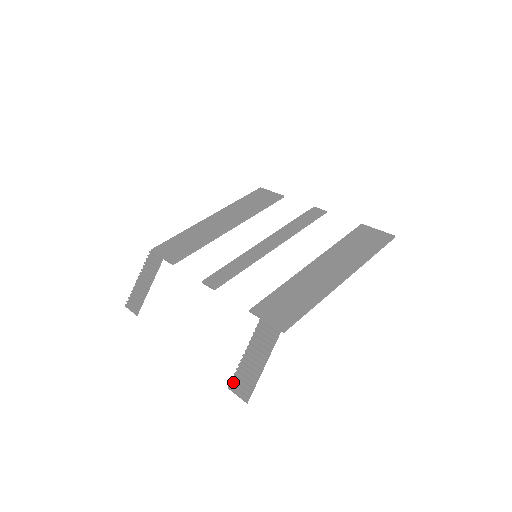
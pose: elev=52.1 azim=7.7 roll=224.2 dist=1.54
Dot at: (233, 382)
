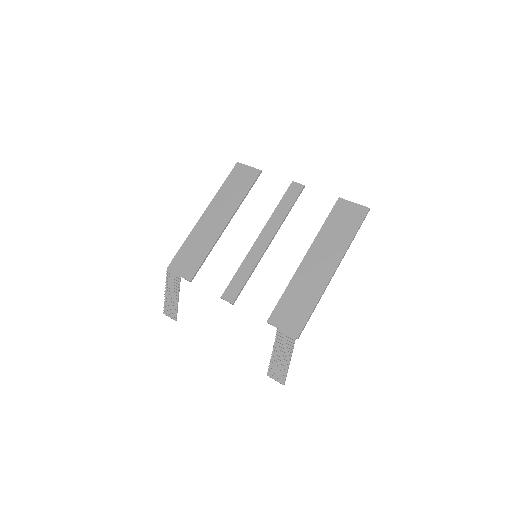
Dot at: (269, 372)
